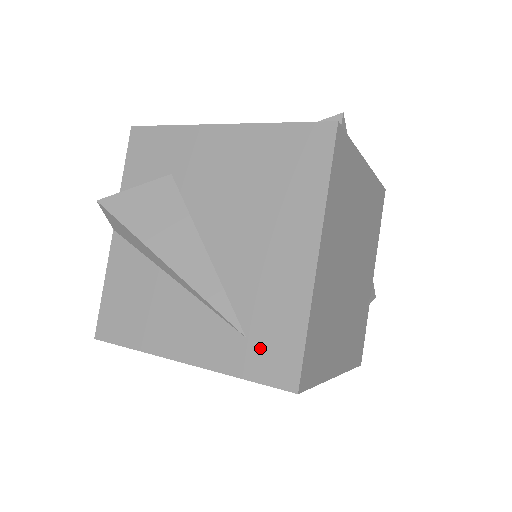
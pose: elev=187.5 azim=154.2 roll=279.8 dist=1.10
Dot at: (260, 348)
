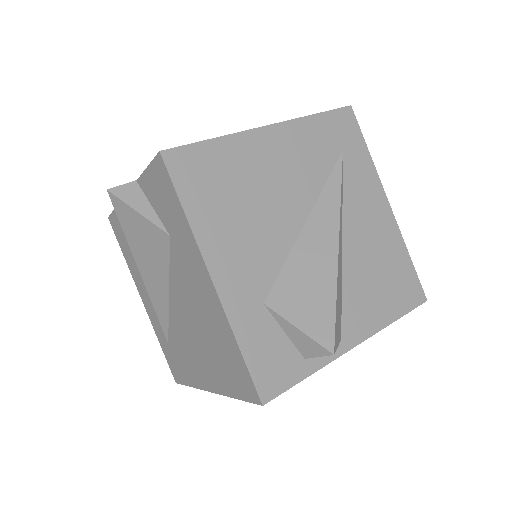
Dot at: (171, 355)
